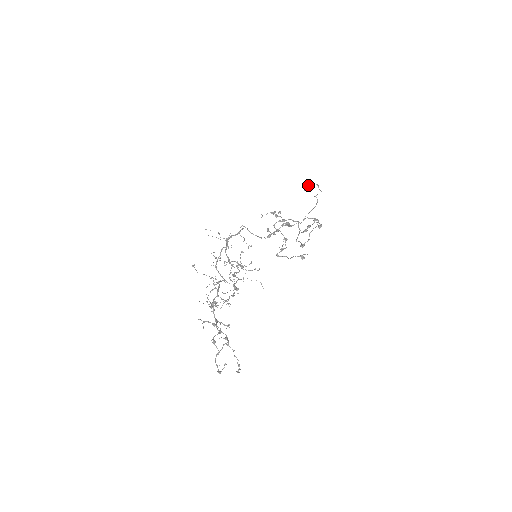
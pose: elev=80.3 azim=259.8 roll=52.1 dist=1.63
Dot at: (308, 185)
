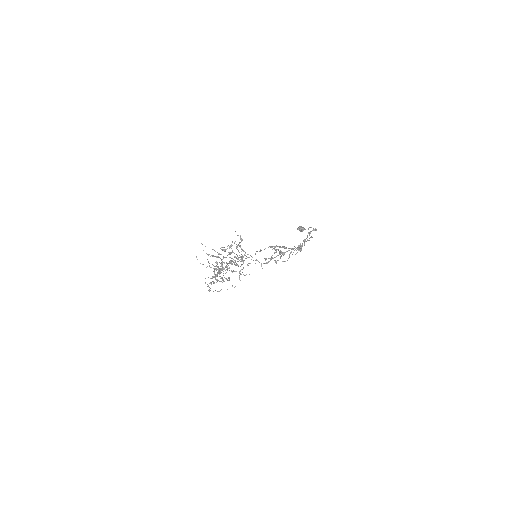
Dot at: (302, 227)
